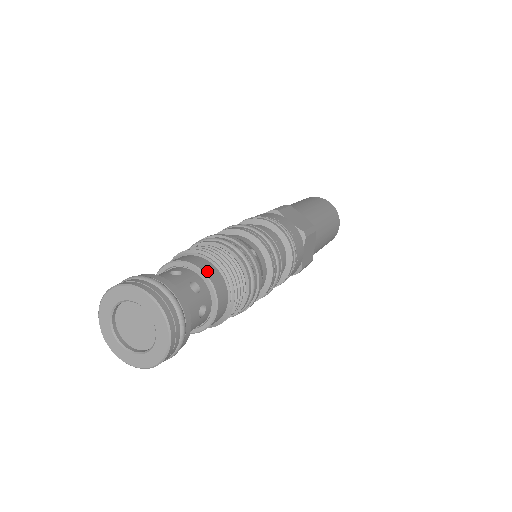
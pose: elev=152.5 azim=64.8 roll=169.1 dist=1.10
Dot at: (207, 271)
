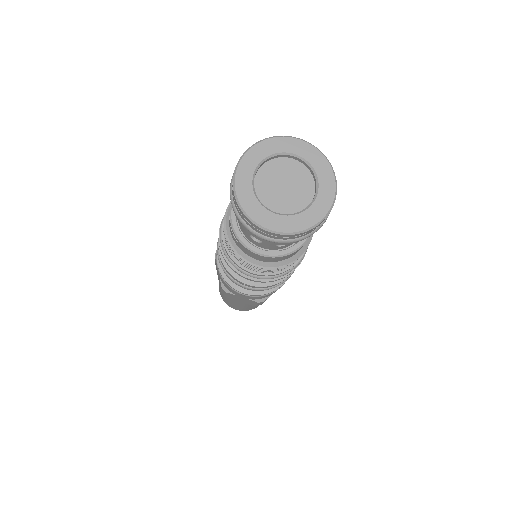
Dot at: occluded
